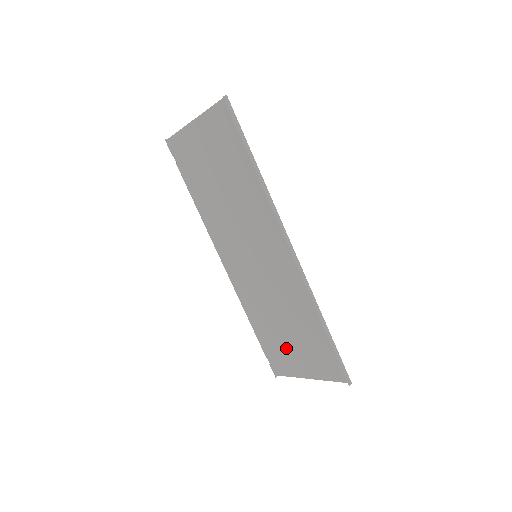
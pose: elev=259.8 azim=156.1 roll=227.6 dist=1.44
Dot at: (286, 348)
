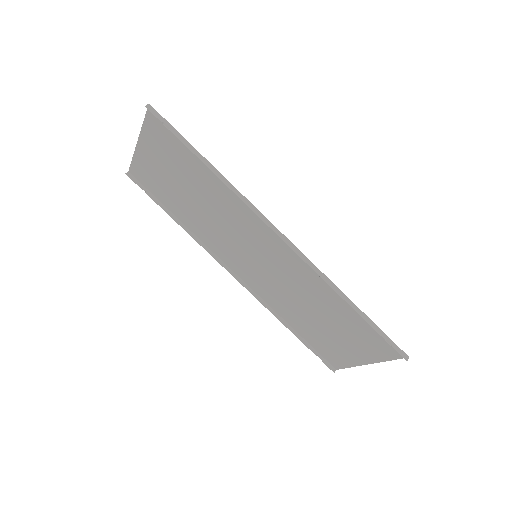
Dot at: (329, 340)
